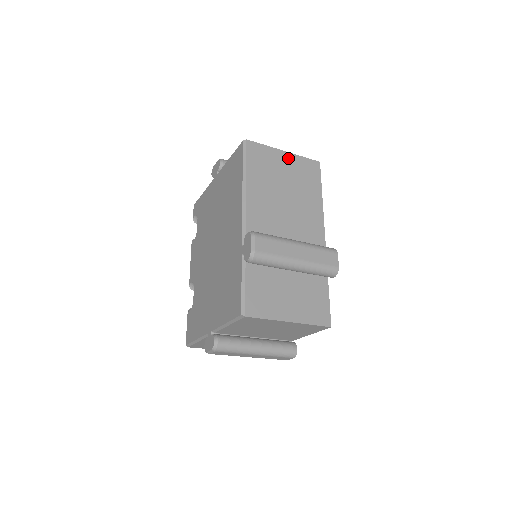
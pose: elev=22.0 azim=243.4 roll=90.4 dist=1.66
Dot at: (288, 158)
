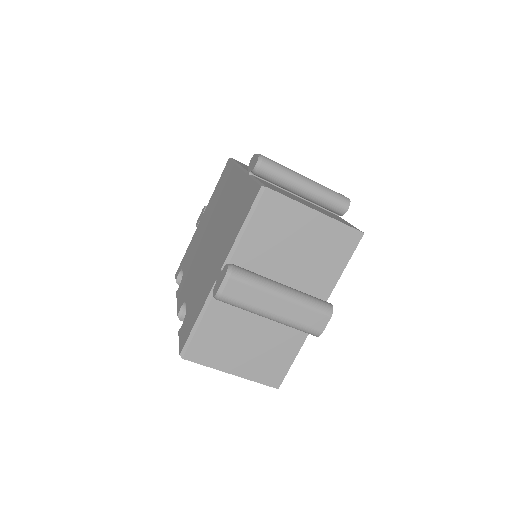
Dot at: occluded
